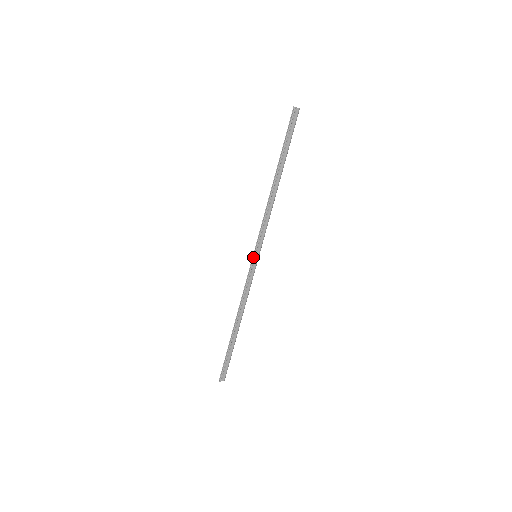
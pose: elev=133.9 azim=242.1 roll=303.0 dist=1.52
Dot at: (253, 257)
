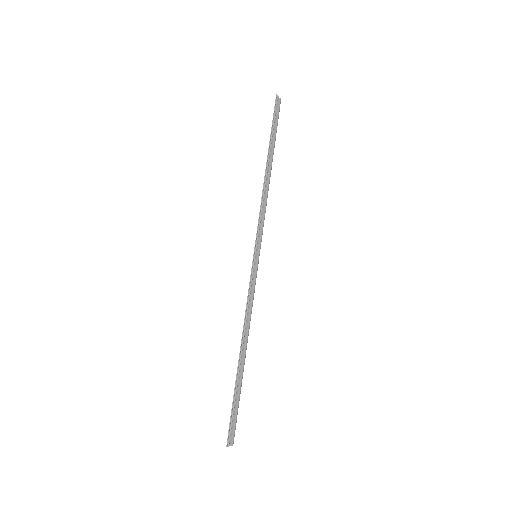
Dot at: (254, 255)
